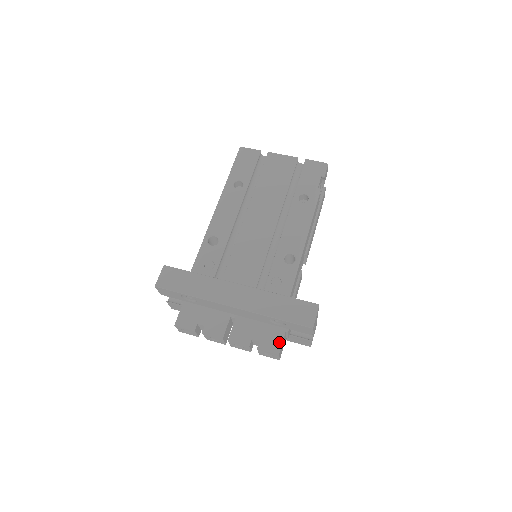
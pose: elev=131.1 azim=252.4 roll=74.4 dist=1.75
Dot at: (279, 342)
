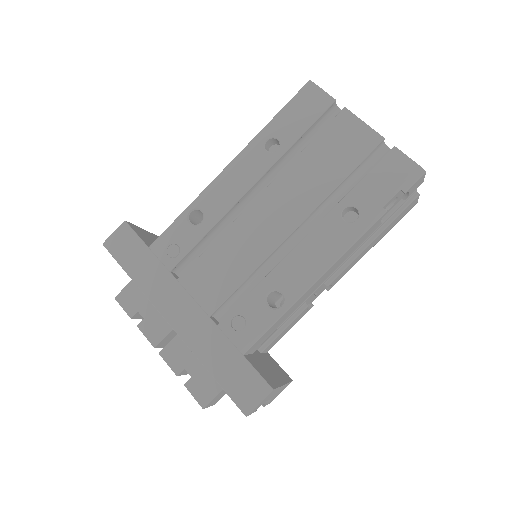
Dot at: (212, 393)
